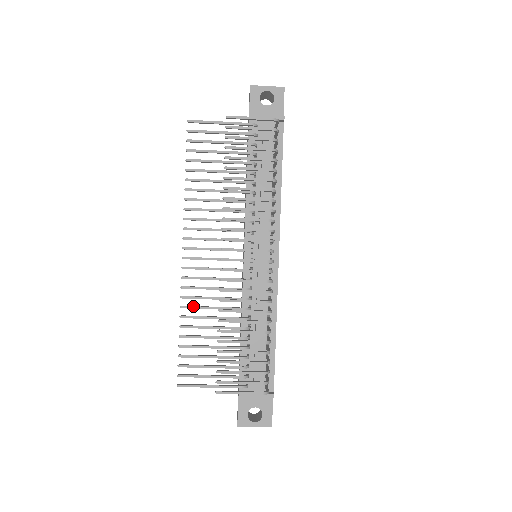
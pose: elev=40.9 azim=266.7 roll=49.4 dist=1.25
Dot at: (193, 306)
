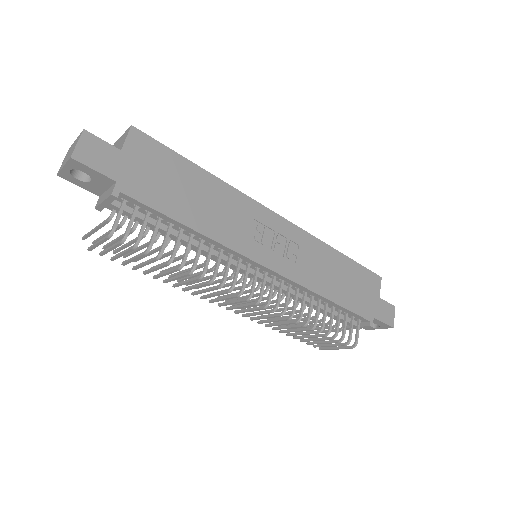
Dot at: occluded
